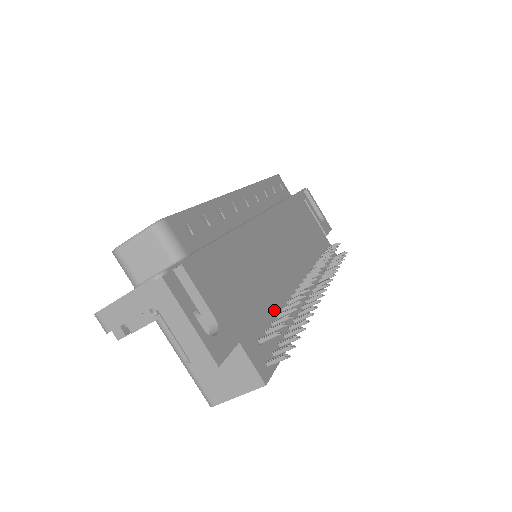
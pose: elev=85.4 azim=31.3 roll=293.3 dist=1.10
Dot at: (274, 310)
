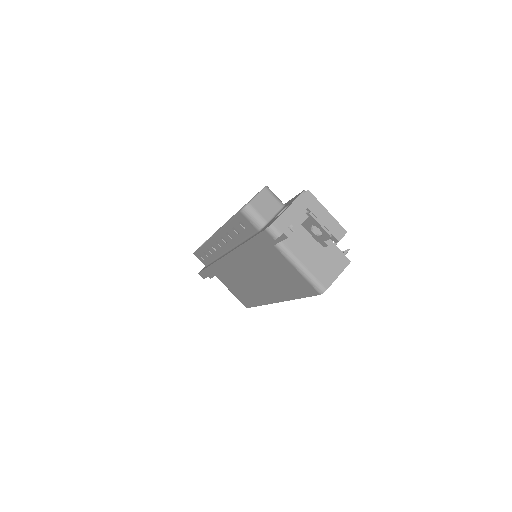
Dot at: occluded
